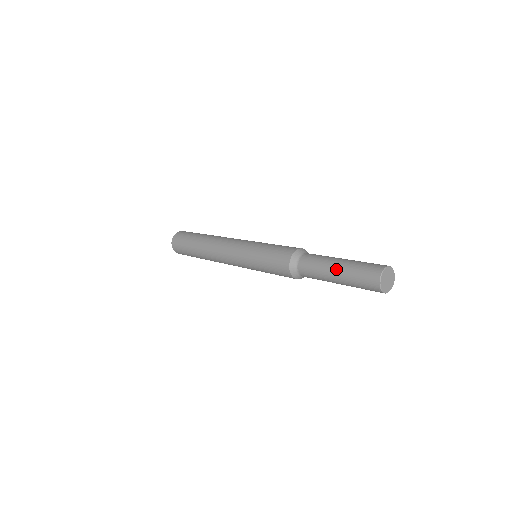
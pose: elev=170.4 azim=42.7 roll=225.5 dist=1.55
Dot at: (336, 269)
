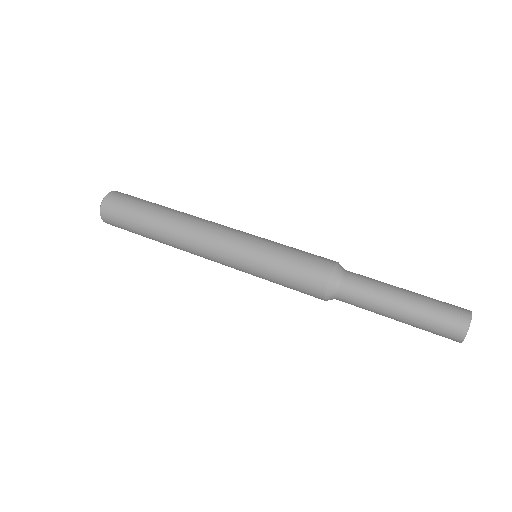
Dot at: occluded
